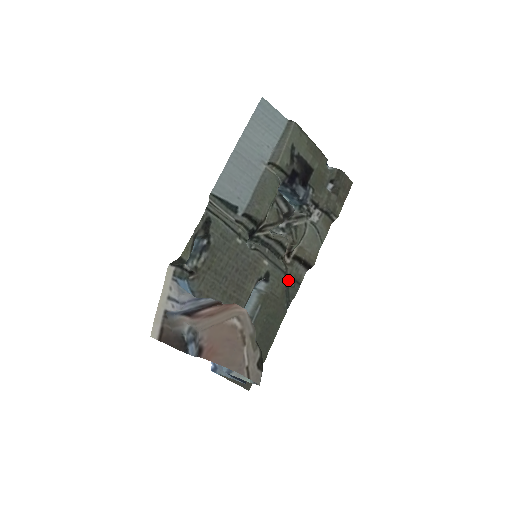
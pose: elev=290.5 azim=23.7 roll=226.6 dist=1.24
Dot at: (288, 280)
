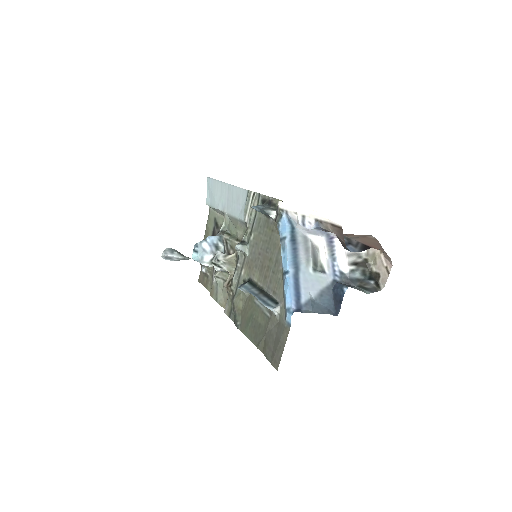
Dot at: (233, 305)
